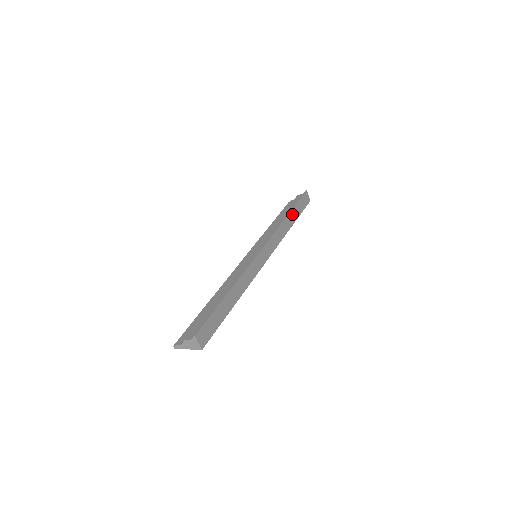
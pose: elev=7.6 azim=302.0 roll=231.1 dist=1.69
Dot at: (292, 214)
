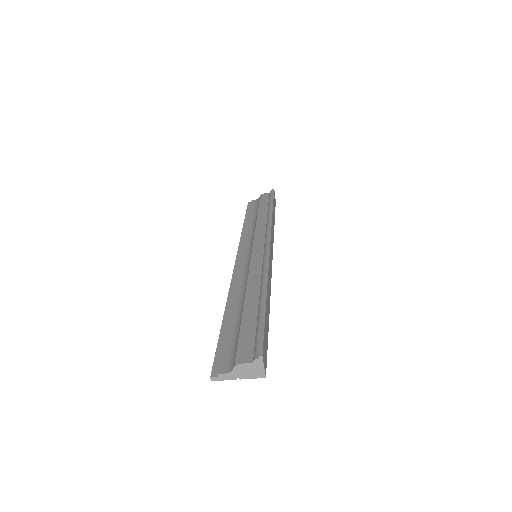
Dot at: (273, 211)
